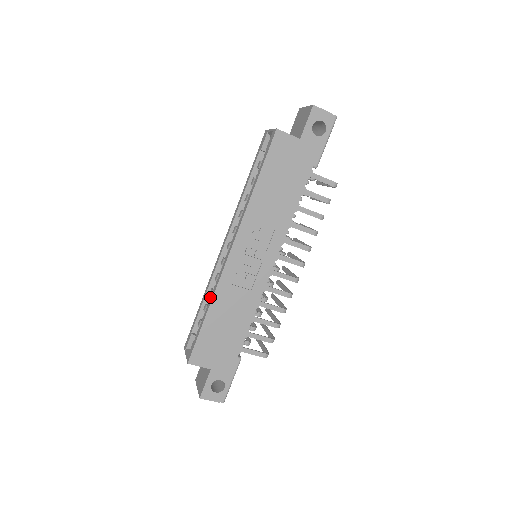
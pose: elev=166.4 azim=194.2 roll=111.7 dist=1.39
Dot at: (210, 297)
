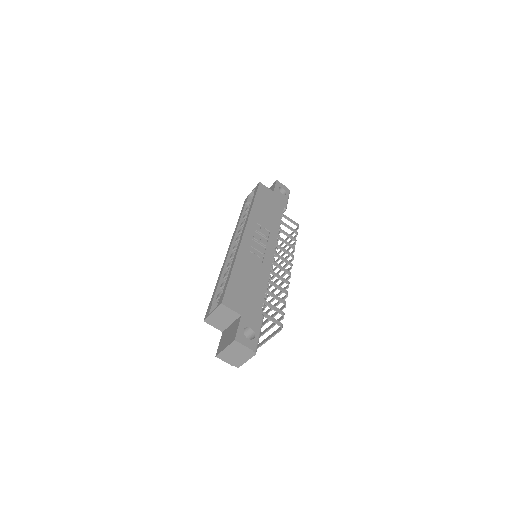
Dot at: (225, 278)
